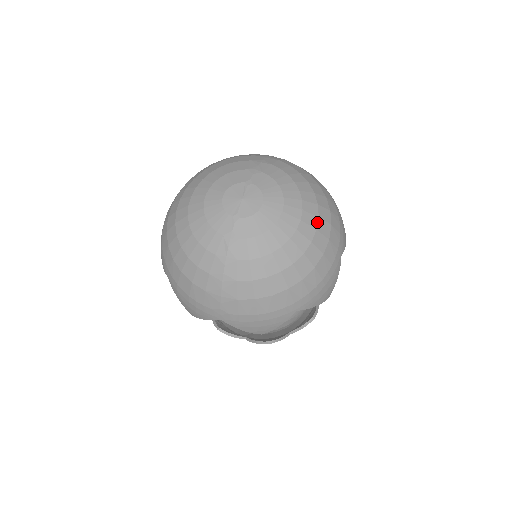
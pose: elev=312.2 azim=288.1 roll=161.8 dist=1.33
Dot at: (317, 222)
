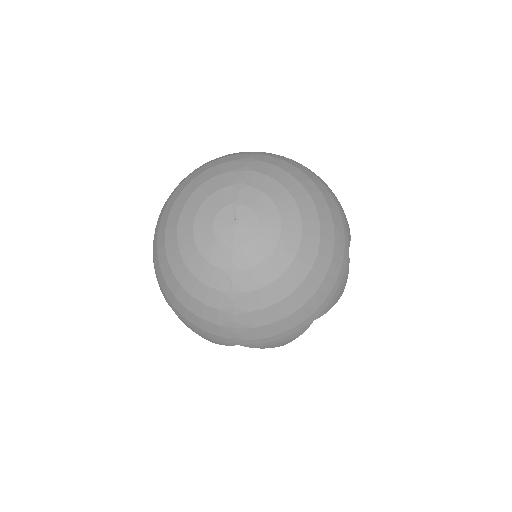
Dot at: (319, 228)
